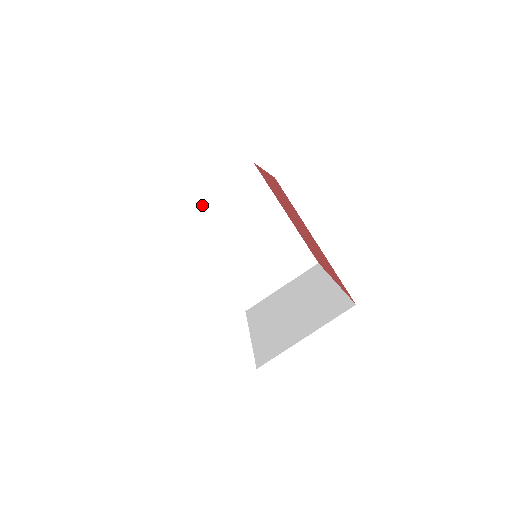
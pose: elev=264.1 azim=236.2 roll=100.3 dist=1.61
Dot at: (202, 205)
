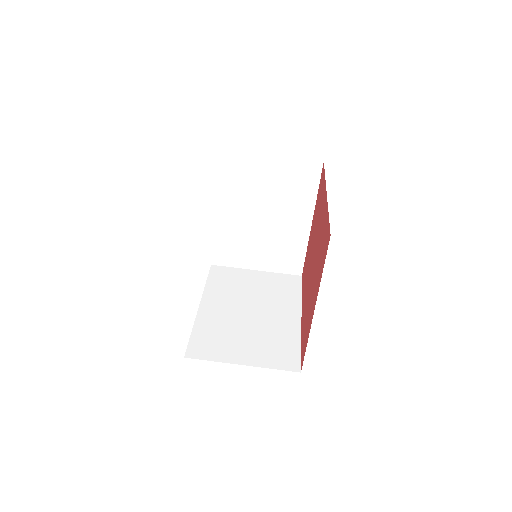
Dot at: (237, 272)
